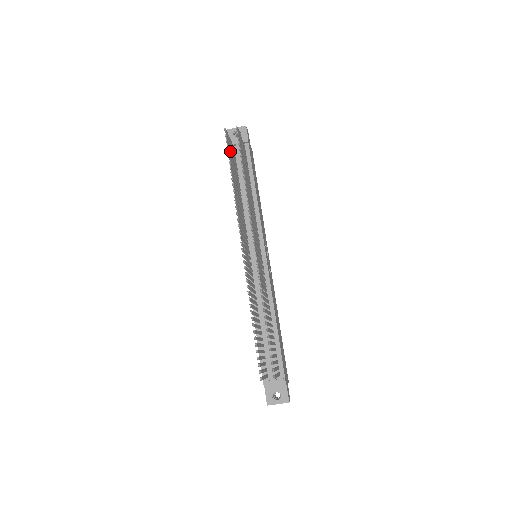
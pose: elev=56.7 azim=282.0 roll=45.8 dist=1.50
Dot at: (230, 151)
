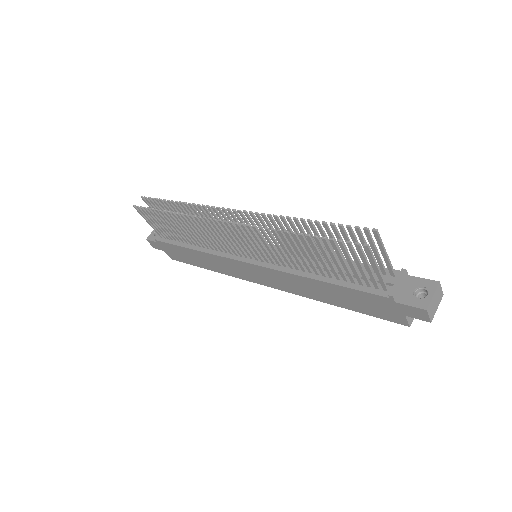
Dot at: (152, 215)
